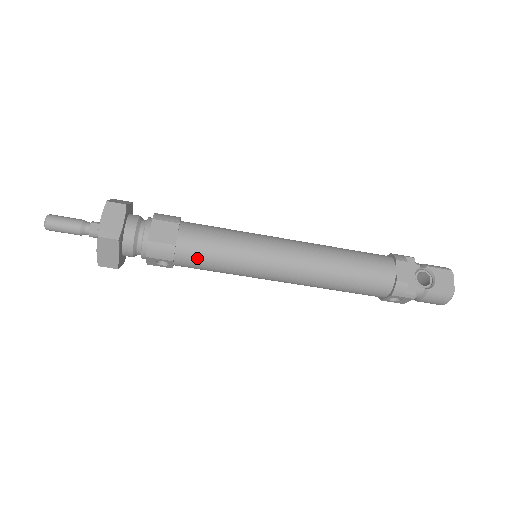
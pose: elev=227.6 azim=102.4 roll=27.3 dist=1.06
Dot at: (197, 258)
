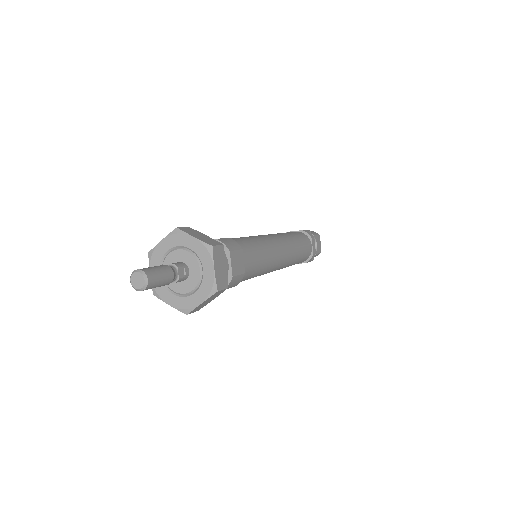
Dot at: (247, 277)
